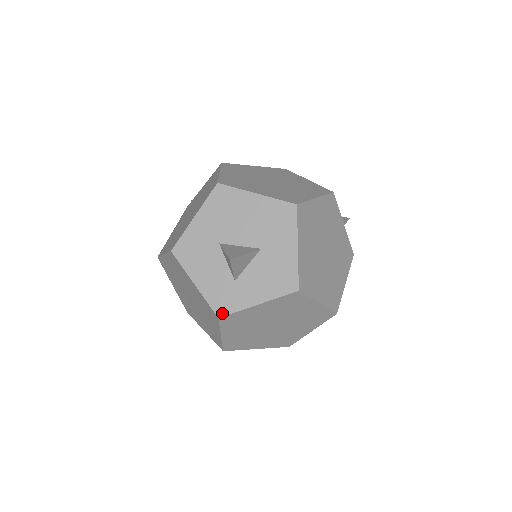
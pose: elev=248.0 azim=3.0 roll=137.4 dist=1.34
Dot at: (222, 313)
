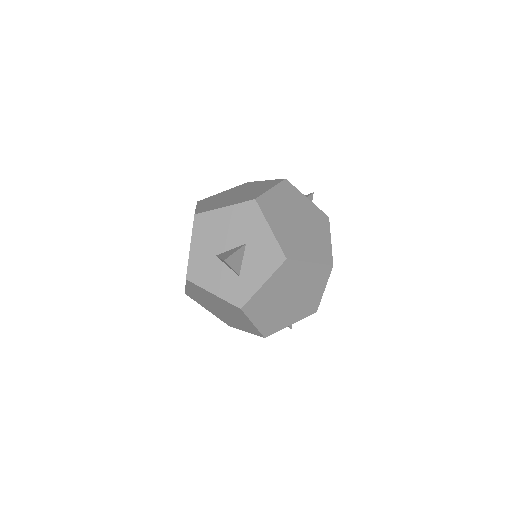
Dot at: (241, 304)
